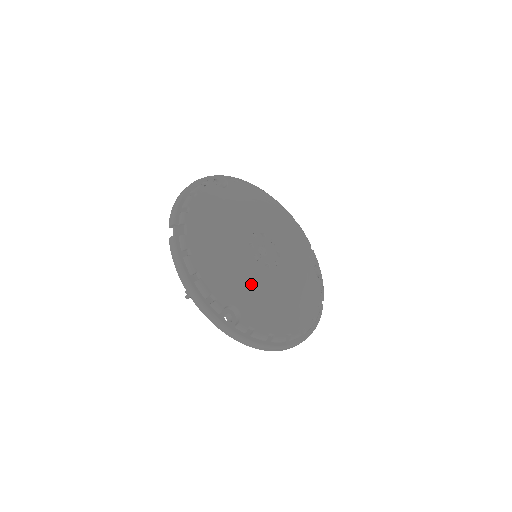
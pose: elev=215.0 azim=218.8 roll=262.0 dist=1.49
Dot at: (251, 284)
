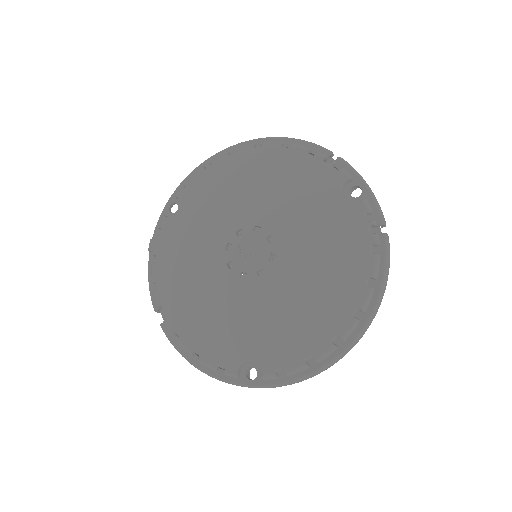
Dot at: (252, 317)
